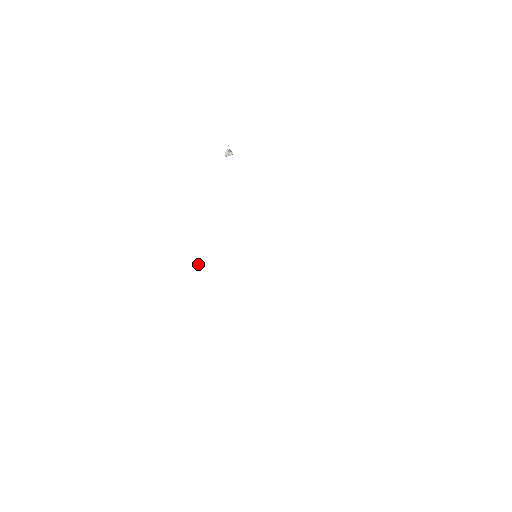
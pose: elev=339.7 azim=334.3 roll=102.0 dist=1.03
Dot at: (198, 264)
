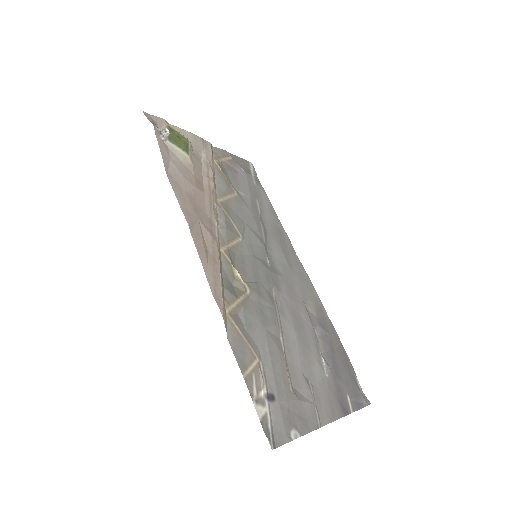
Dot at: (239, 167)
